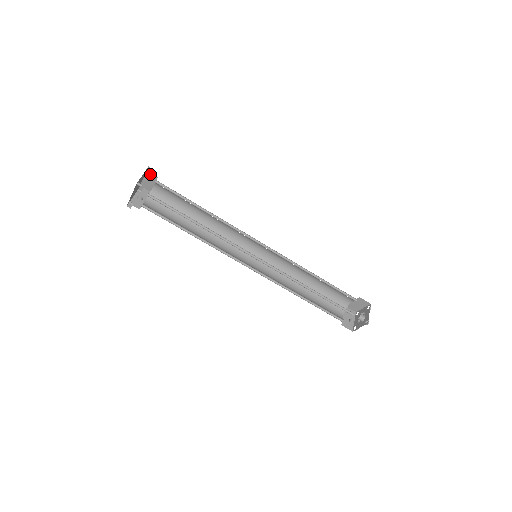
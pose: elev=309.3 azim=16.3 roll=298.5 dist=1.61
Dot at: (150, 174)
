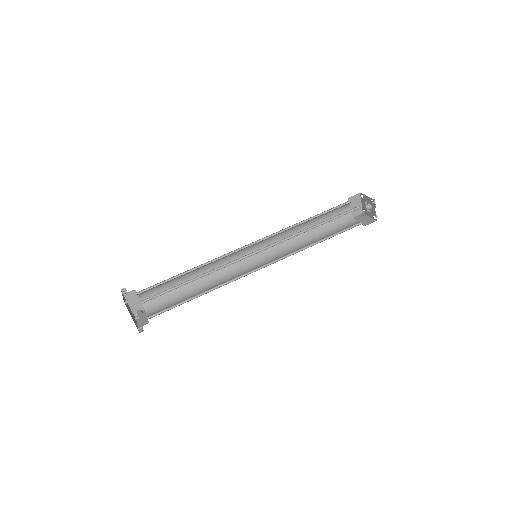
Dot at: (128, 295)
